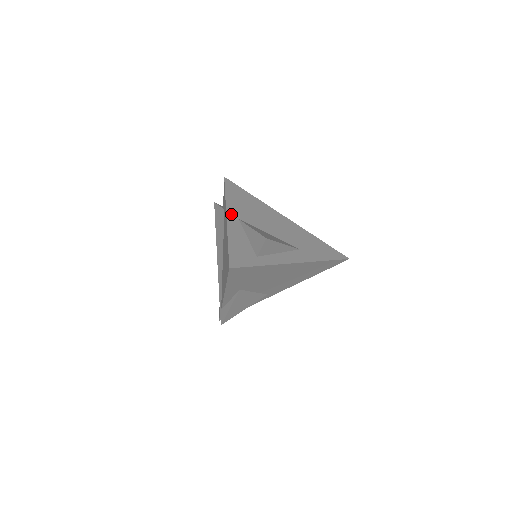
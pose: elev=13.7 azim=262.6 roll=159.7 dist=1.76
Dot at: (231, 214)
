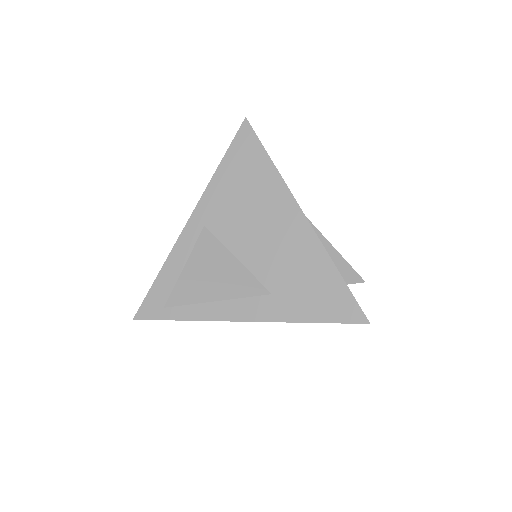
Dot at: (198, 215)
